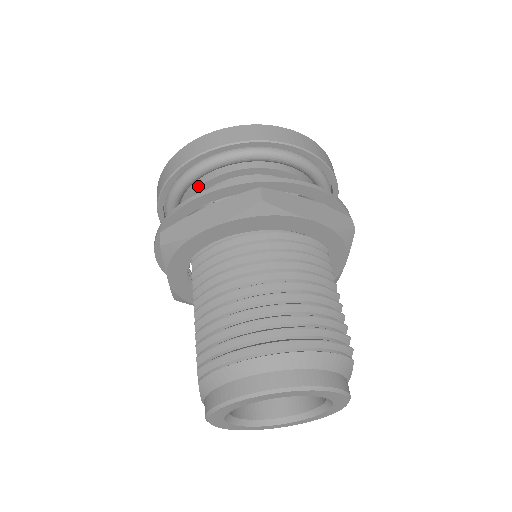
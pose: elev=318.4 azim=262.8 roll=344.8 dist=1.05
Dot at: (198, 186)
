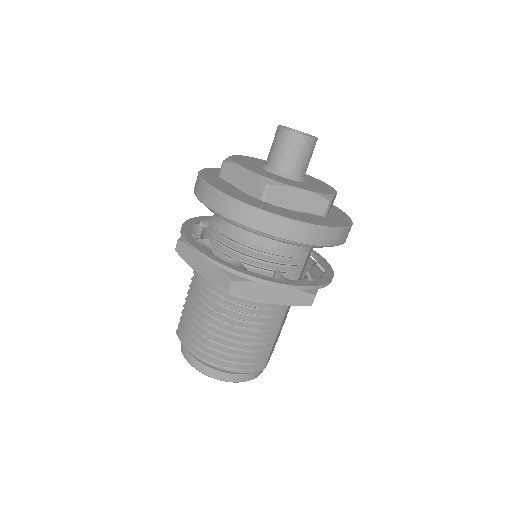
Dot at: occluded
